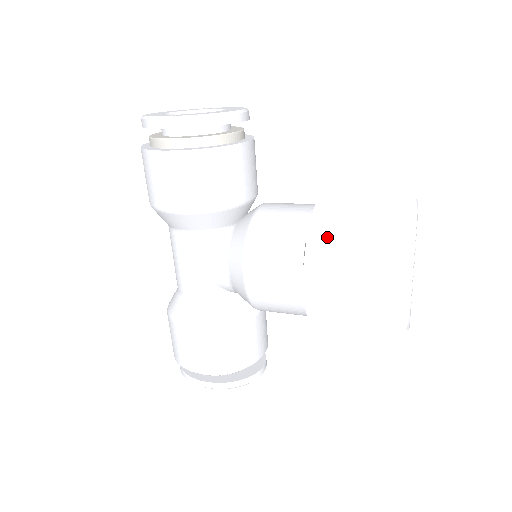
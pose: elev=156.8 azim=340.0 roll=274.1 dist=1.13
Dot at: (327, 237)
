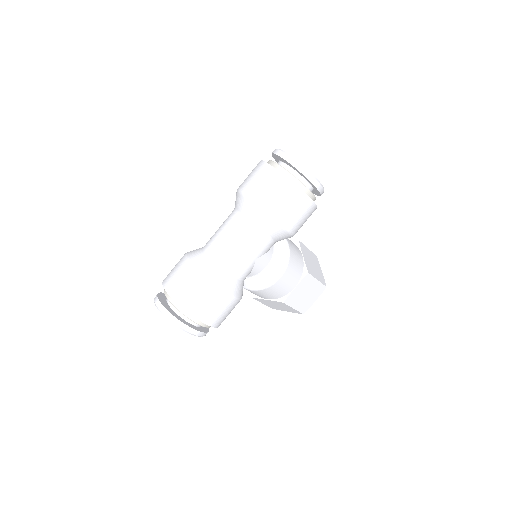
Dot at: (310, 267)
